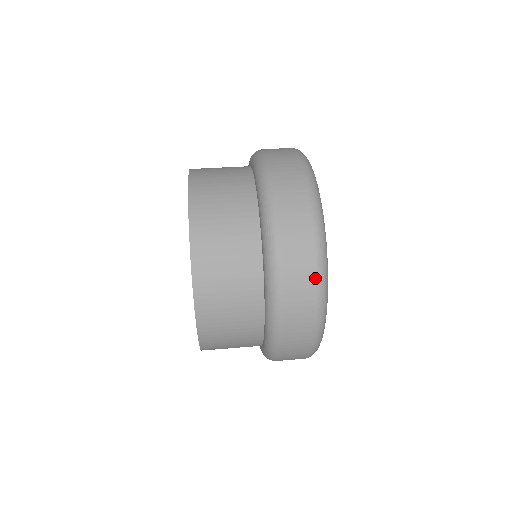
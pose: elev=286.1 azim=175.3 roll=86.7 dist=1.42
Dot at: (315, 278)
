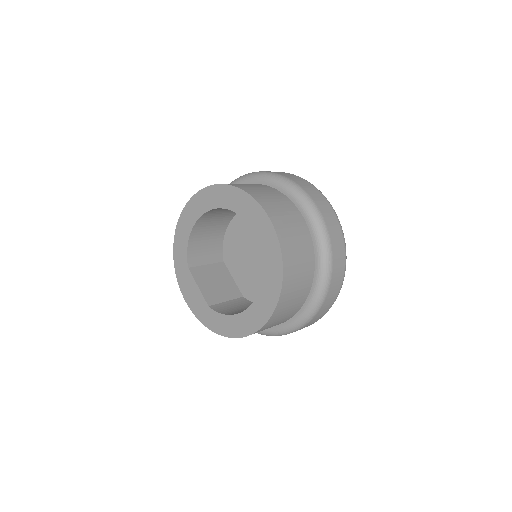
Dot at: (343, 241)
